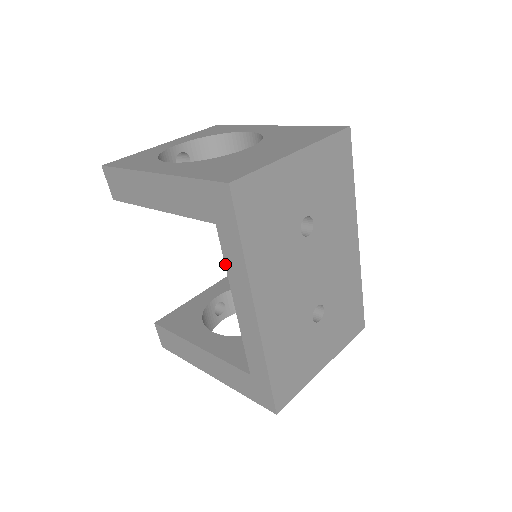
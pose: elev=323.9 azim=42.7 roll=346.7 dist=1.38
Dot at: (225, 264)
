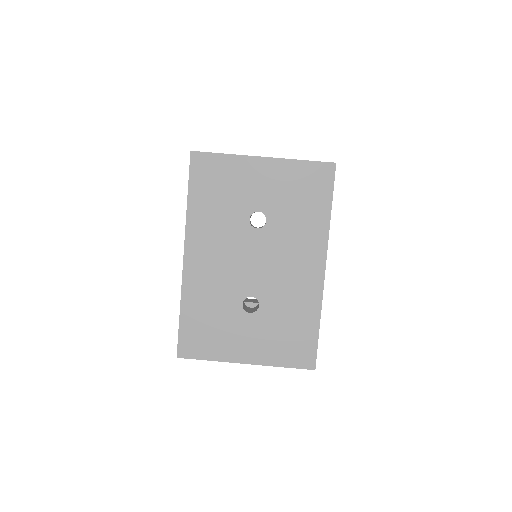
Dot at: occluded
